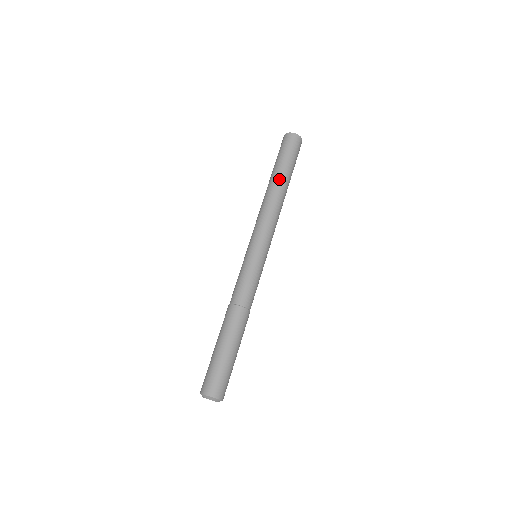
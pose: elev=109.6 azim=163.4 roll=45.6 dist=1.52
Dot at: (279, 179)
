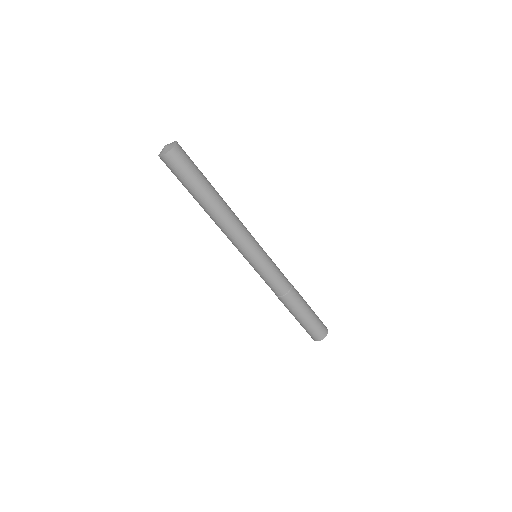
Dot at: (201, 205)
